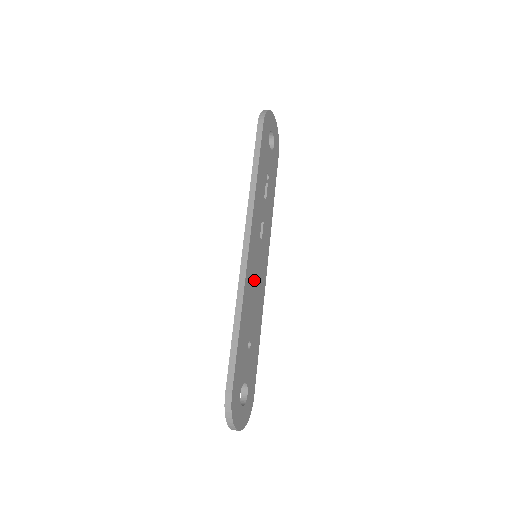
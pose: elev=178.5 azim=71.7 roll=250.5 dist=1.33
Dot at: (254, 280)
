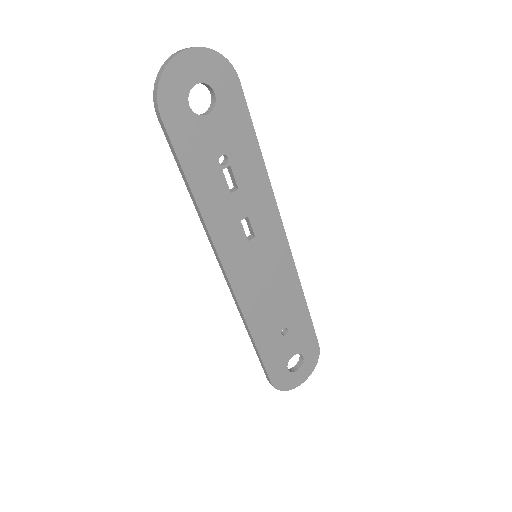
Dot at: (261, 285)
